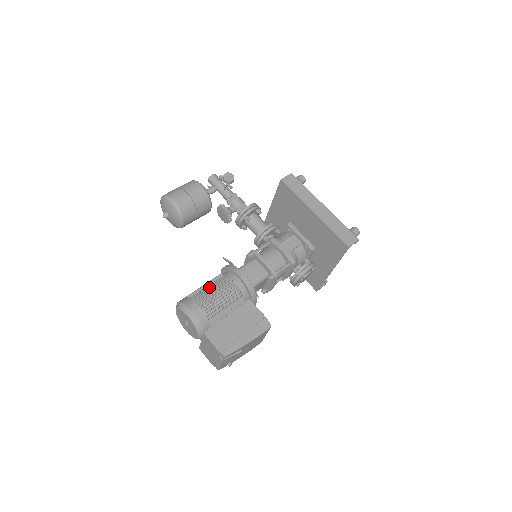
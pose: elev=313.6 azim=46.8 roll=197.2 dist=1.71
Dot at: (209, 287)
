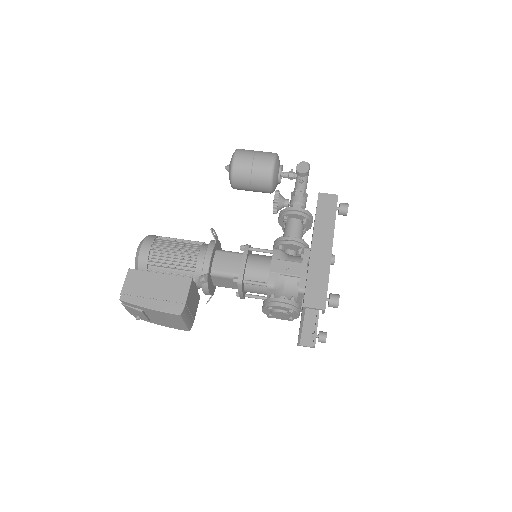
Dot at: (179, 242)
